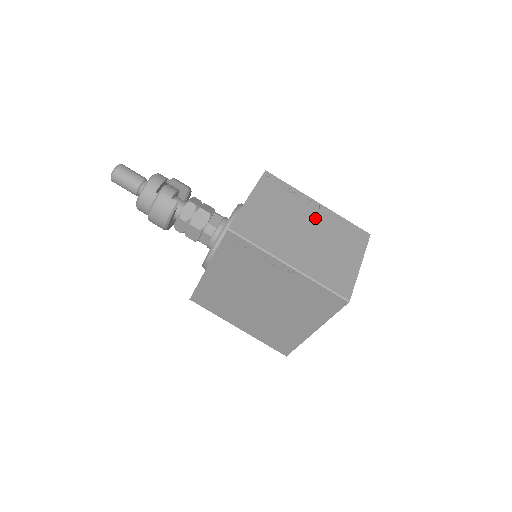
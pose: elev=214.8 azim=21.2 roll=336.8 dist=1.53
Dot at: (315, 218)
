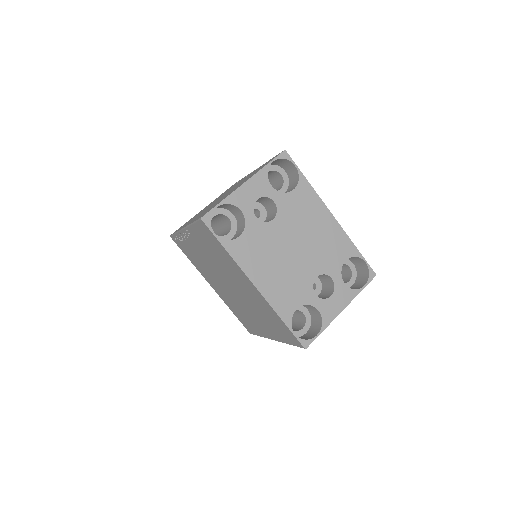
Dot at: occluded
